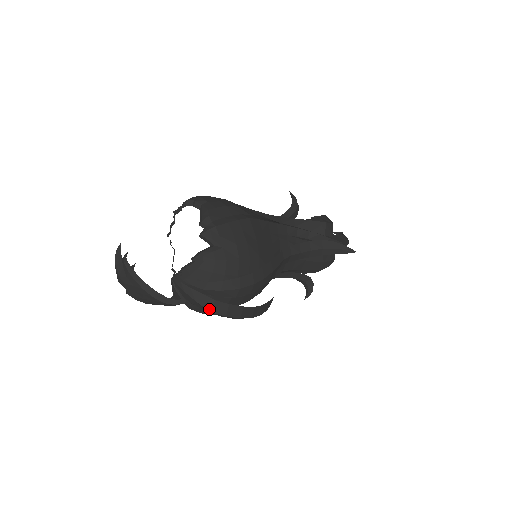
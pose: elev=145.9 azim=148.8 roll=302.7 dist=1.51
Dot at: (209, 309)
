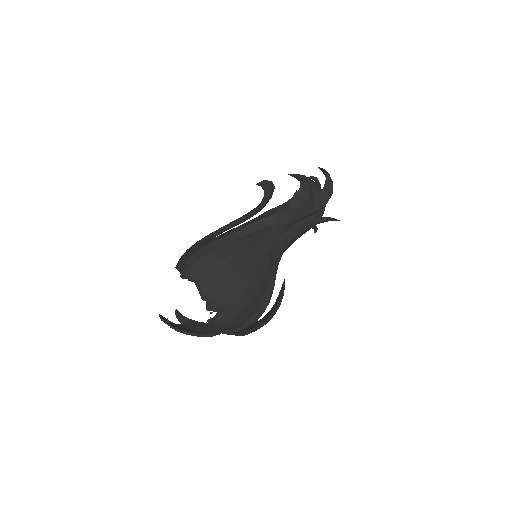
Dot at: occluded
